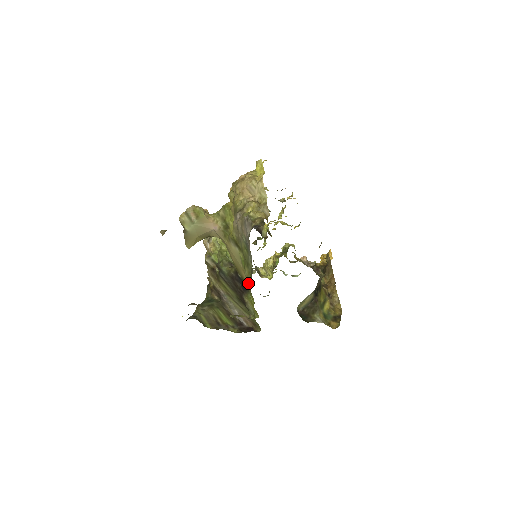
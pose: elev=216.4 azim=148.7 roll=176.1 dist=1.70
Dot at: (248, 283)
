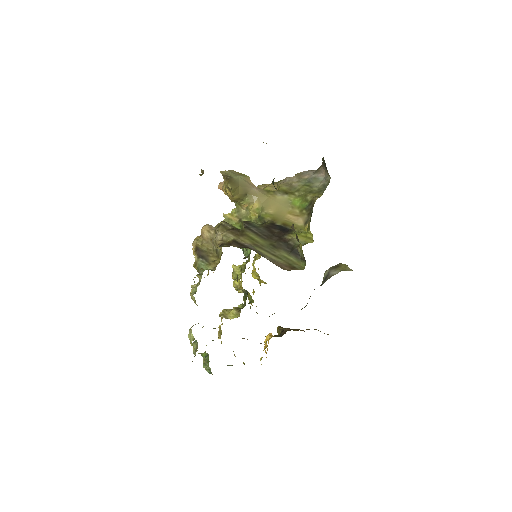
Dot at: (318, 196)
